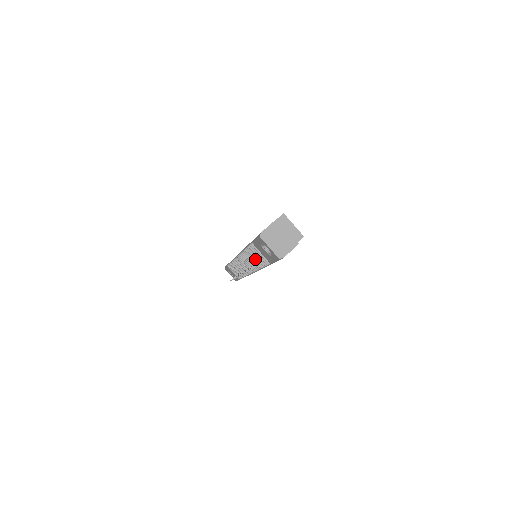
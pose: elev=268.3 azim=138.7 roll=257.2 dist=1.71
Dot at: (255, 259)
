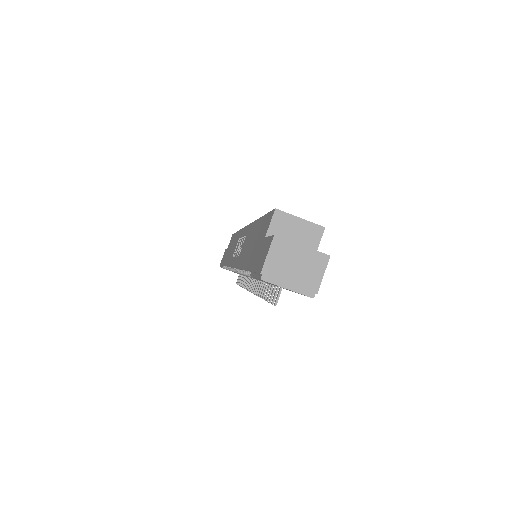
Dot at: occluded
